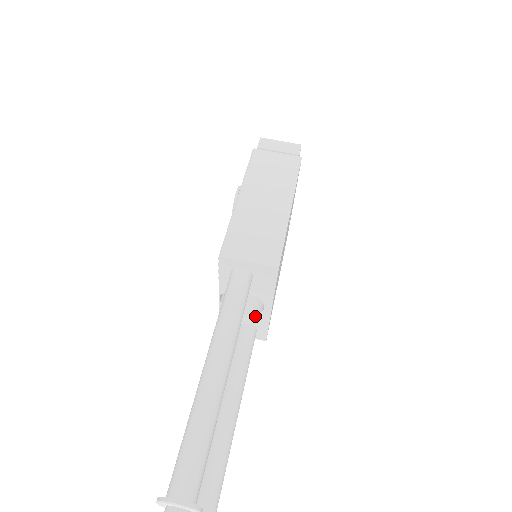
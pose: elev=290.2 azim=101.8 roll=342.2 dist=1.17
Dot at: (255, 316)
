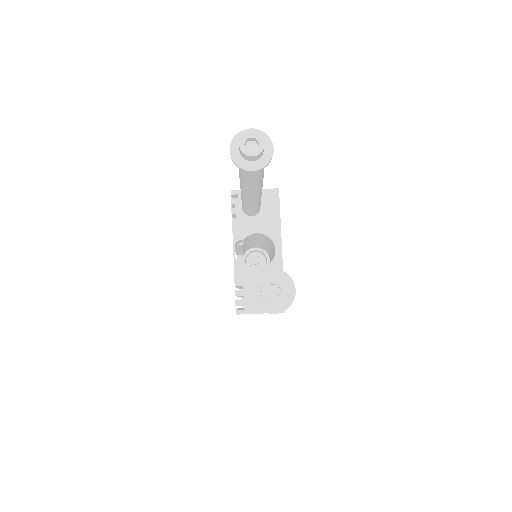
Dot at: (269, 268)
